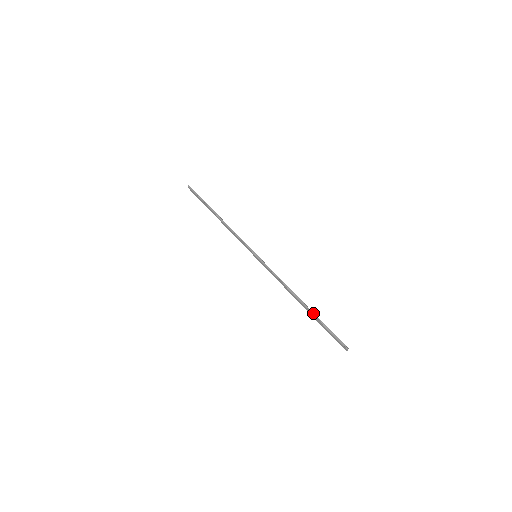
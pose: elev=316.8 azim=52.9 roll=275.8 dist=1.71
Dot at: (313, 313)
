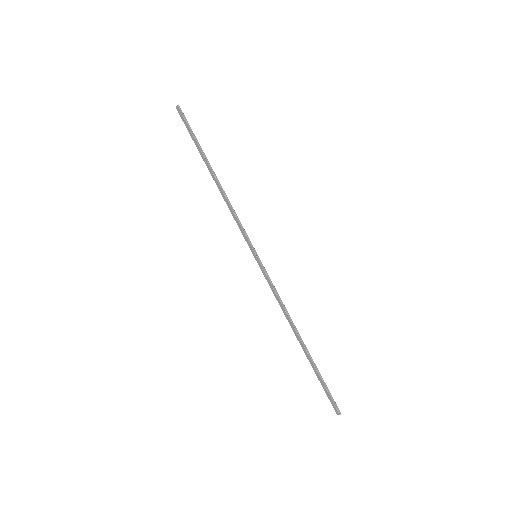
Dot at: (312, 359)
